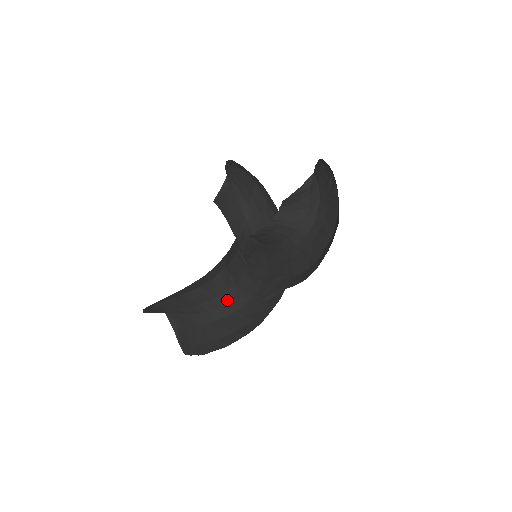
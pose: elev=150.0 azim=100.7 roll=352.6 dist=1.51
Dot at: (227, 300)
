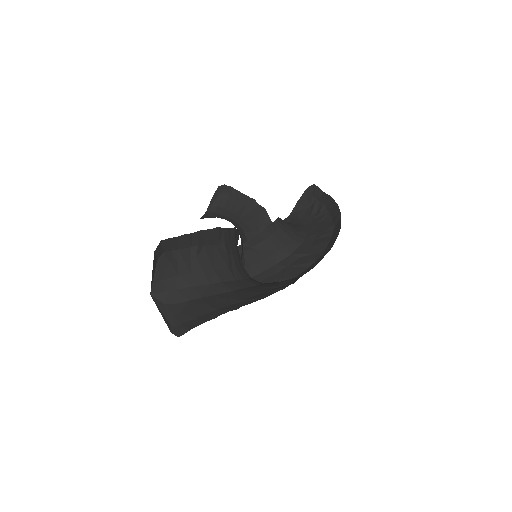
Dot at: (241, 276)
